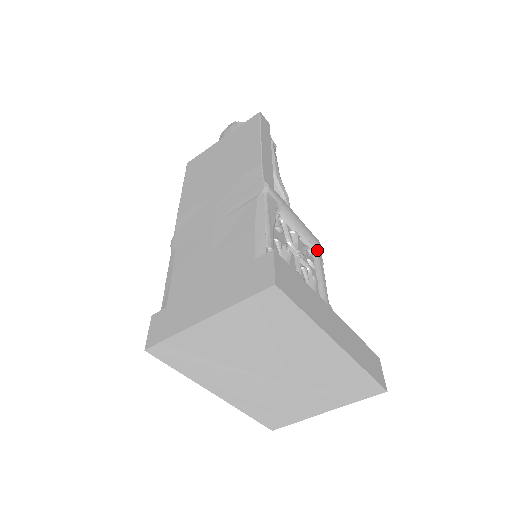
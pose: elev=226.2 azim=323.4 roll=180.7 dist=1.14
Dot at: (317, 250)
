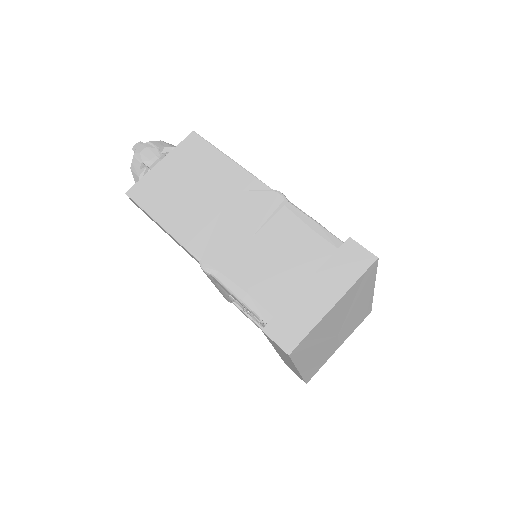
Dot at: occluded
